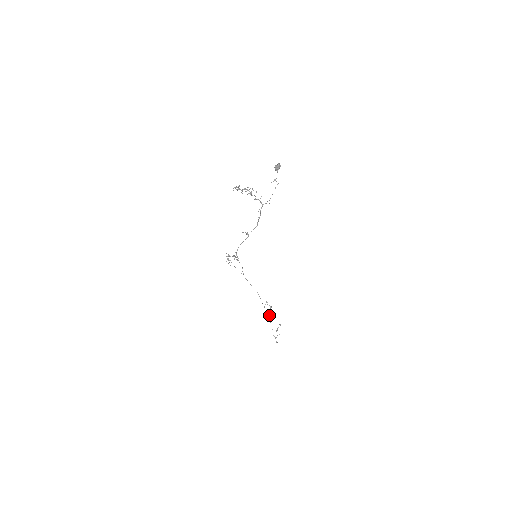
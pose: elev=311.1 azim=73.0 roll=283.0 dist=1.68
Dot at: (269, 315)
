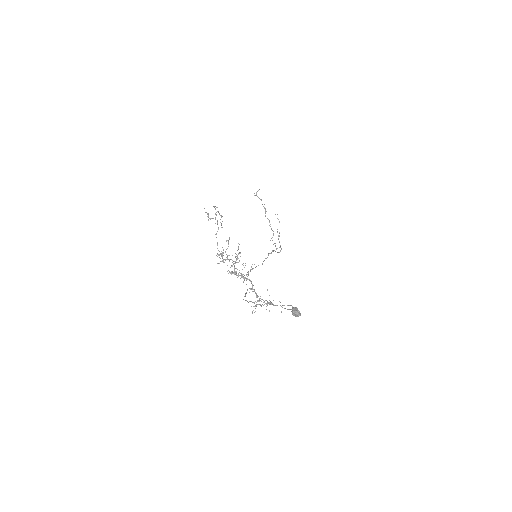
Dot at: occluded
